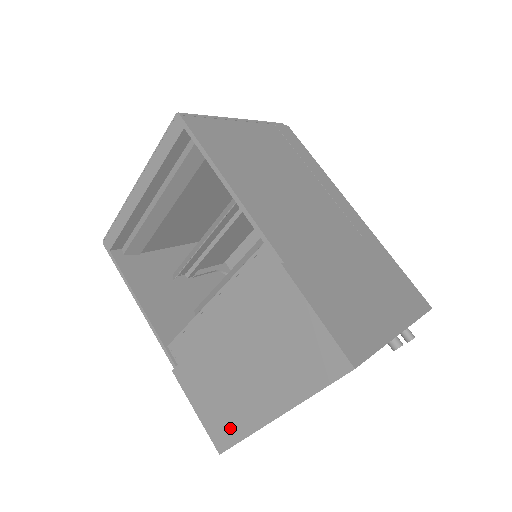
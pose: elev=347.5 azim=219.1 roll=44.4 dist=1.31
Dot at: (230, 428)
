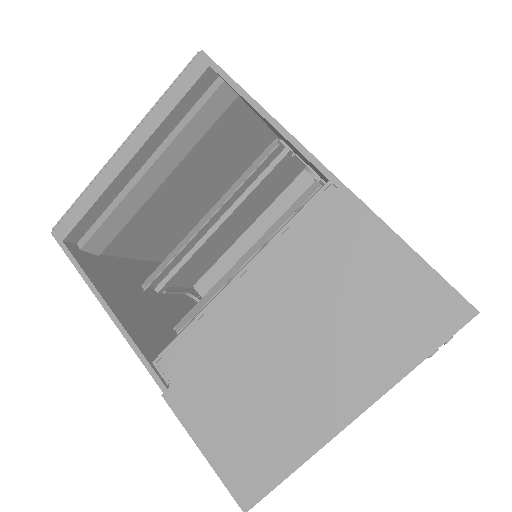
Dot at: (267, 461)
